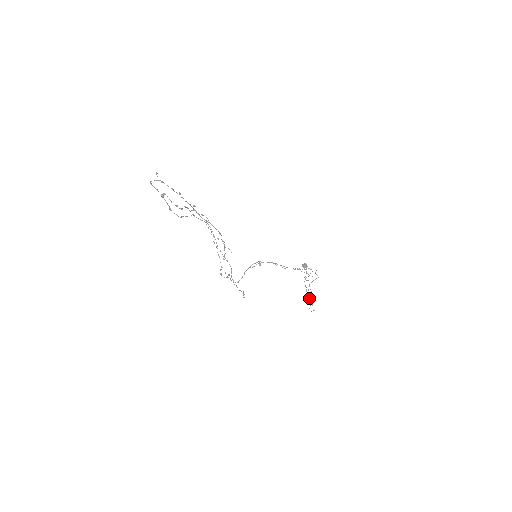
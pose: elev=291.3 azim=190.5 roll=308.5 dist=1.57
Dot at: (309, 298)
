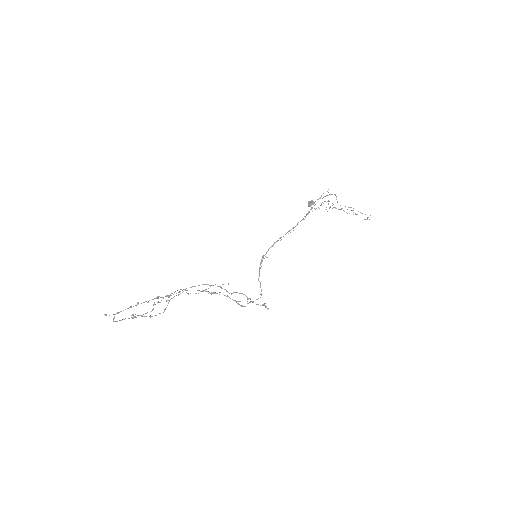
Dot at: occluded
